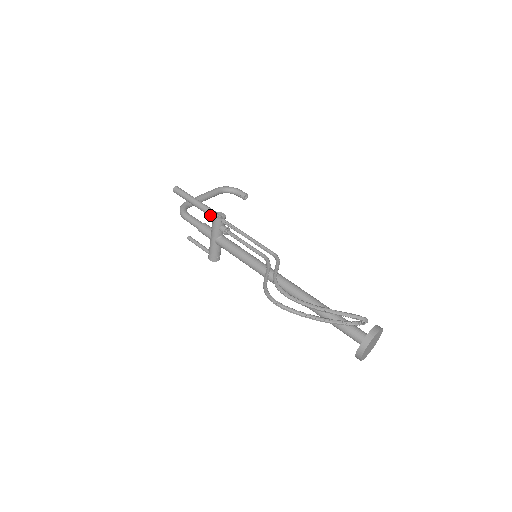
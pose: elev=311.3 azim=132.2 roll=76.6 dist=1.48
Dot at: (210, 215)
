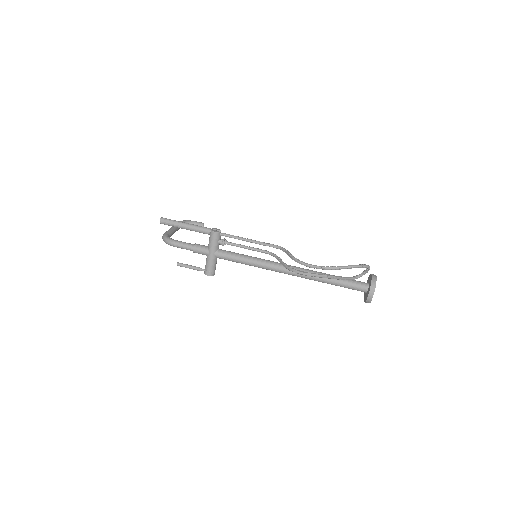
Dot at: (207, 232)
